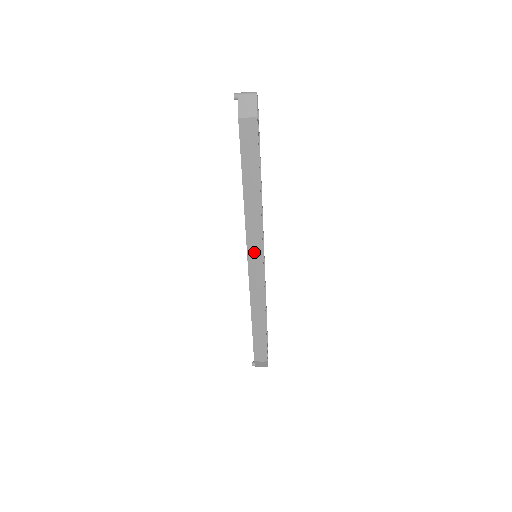
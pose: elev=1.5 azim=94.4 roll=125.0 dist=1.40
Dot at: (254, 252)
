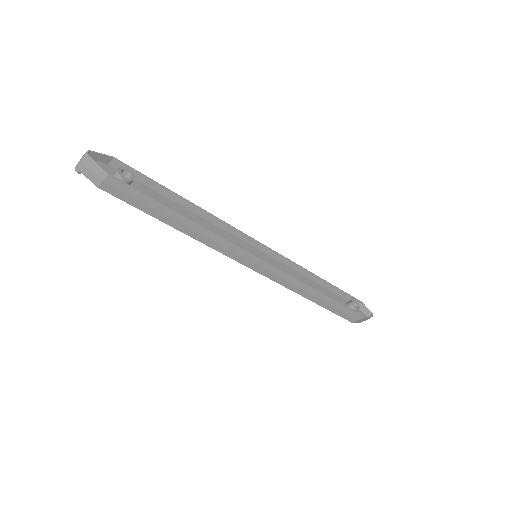
Dot at: (246, 260)
